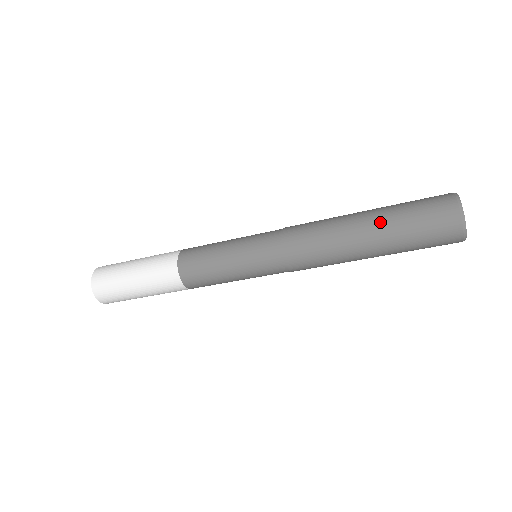
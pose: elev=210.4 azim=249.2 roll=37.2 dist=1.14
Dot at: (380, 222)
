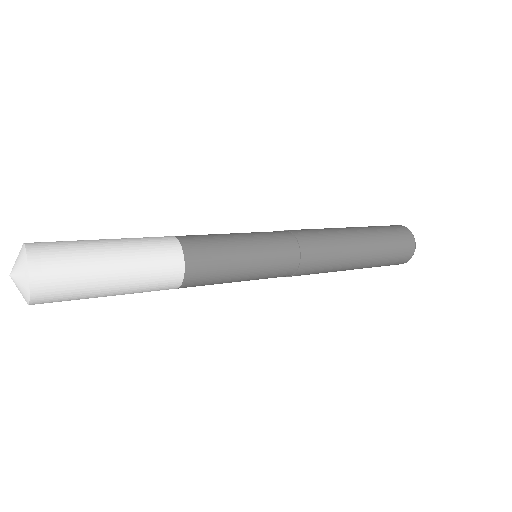
Dot at: (365, 267)
